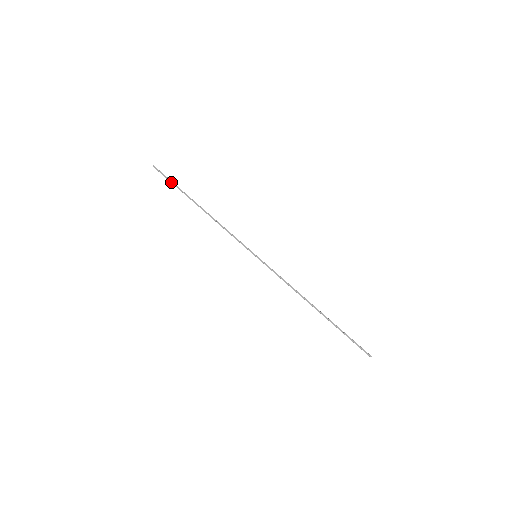
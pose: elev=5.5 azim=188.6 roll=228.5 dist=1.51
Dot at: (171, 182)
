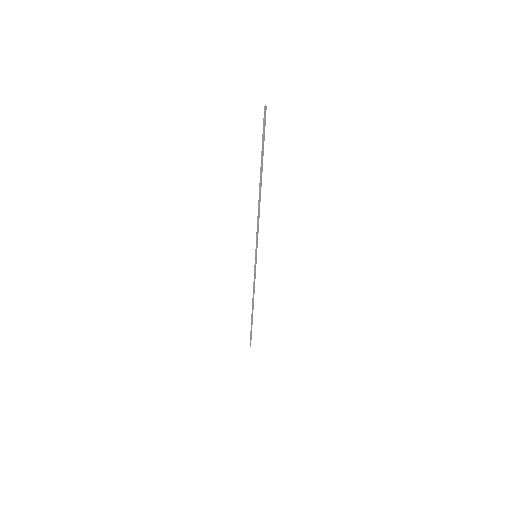
Dot at: occluded
